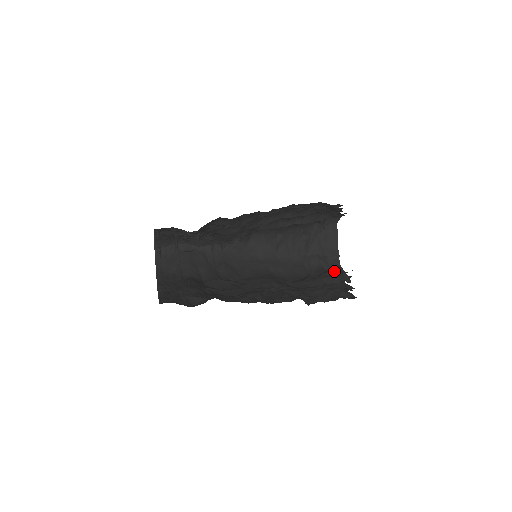
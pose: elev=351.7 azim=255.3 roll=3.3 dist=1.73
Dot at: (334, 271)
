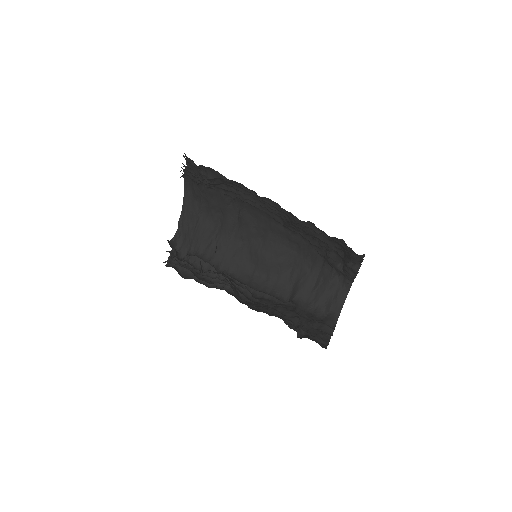
Dot at: (342, 281)
